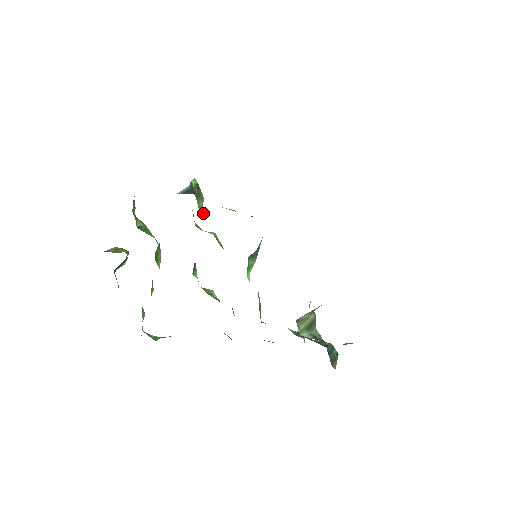
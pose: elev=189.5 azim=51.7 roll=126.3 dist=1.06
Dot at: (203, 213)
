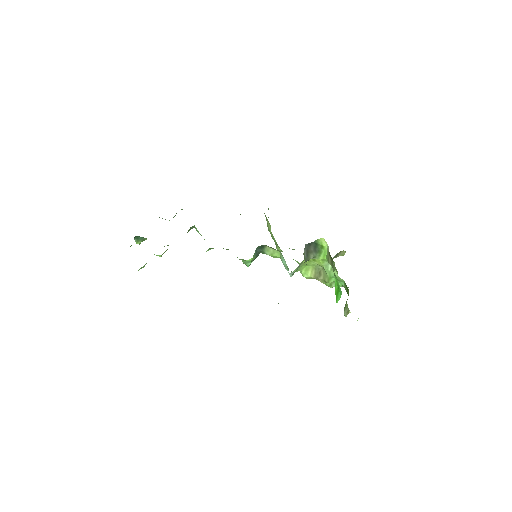
Dot at: occluded
